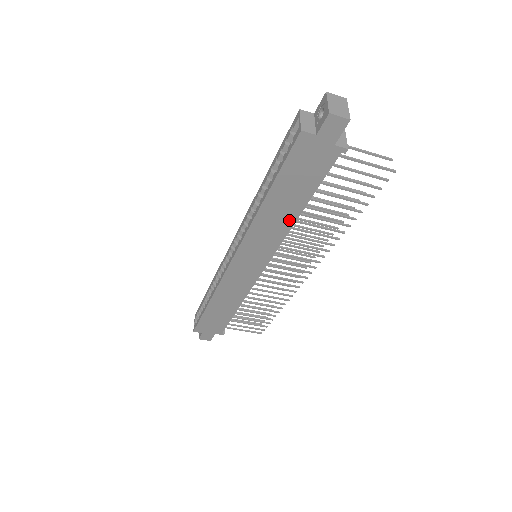
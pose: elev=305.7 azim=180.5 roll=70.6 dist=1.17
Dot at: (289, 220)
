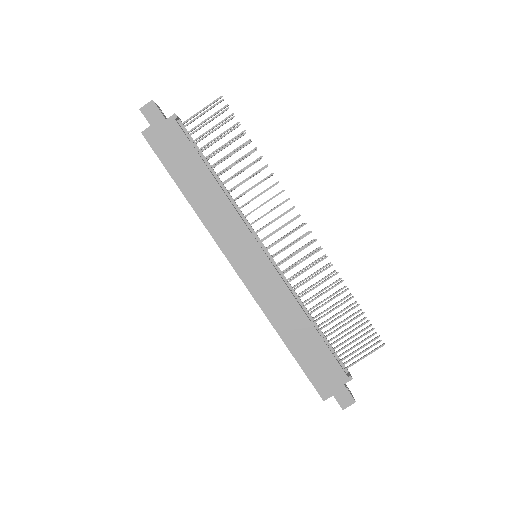
Dot at: (217, 193)
